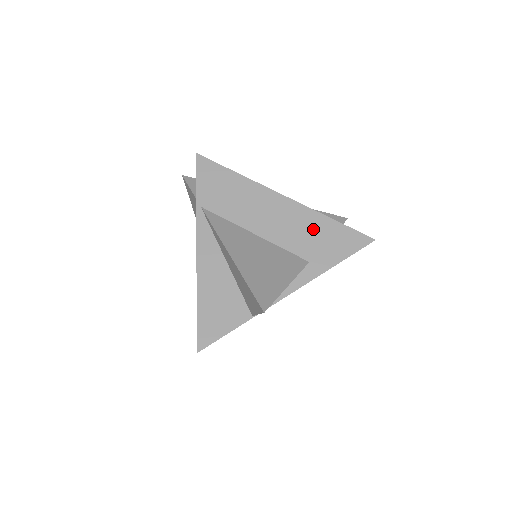
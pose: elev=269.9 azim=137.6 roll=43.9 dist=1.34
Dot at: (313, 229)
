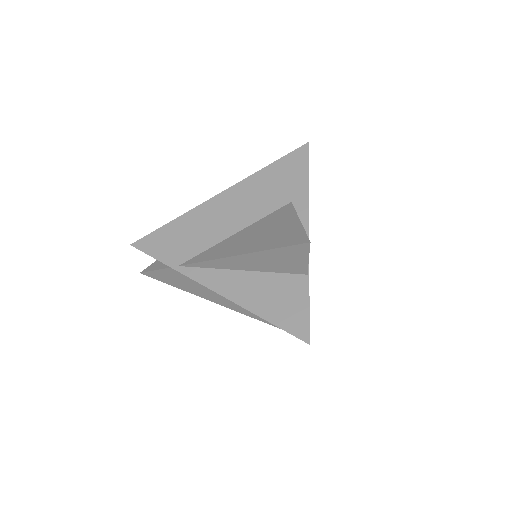
Dot at: (265, 185)
